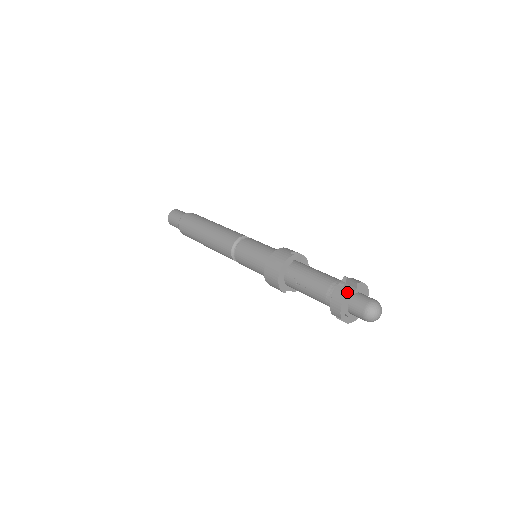
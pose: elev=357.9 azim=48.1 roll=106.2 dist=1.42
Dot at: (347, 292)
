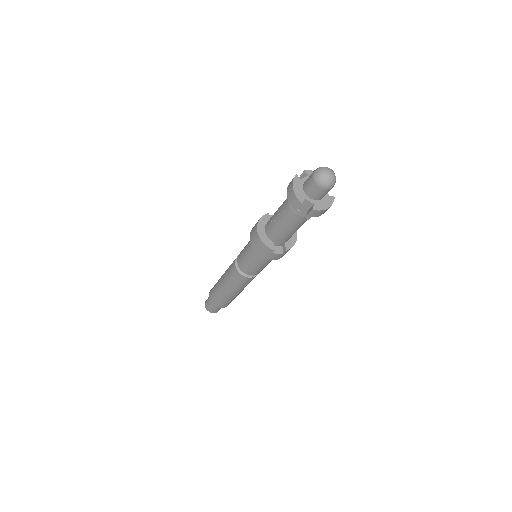
Dot at: (295, 177)
